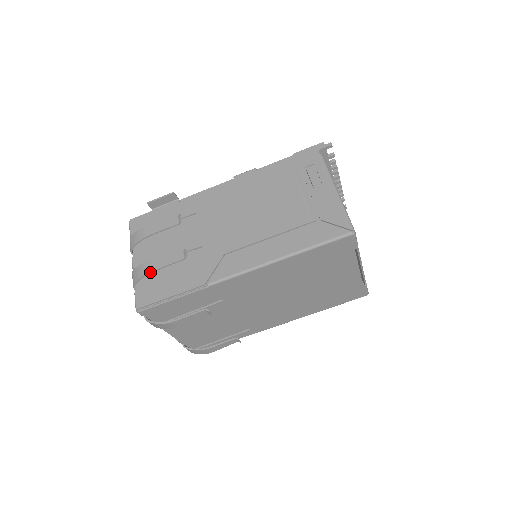
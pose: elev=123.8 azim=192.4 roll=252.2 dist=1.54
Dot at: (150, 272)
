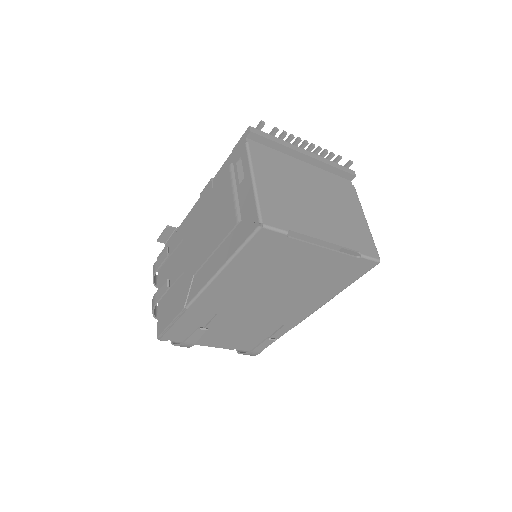
Dot at: (154, 305)
